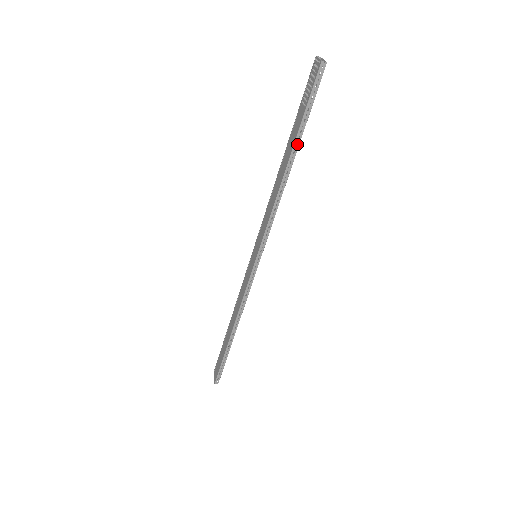
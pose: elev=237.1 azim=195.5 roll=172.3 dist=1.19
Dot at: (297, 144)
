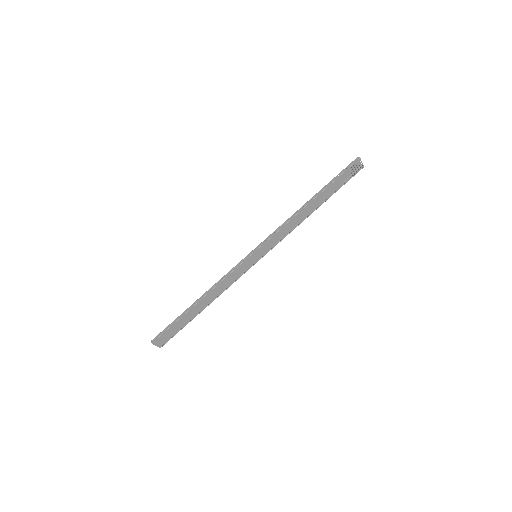
Dot at: (322, 191)
